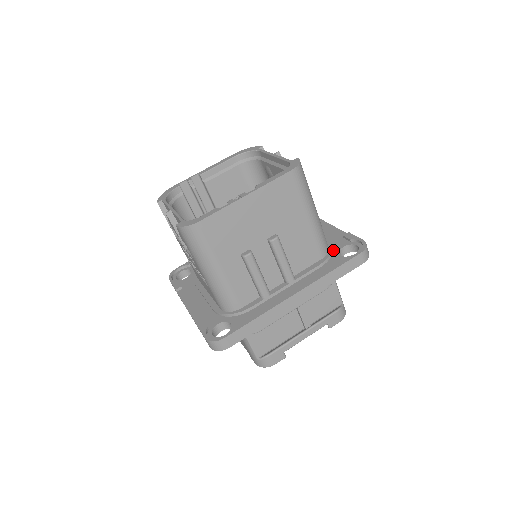
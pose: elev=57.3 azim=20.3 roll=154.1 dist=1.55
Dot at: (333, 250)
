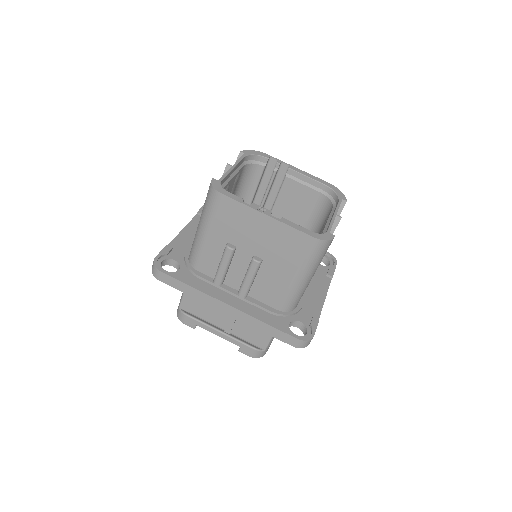
Dot at: (293, 315)
